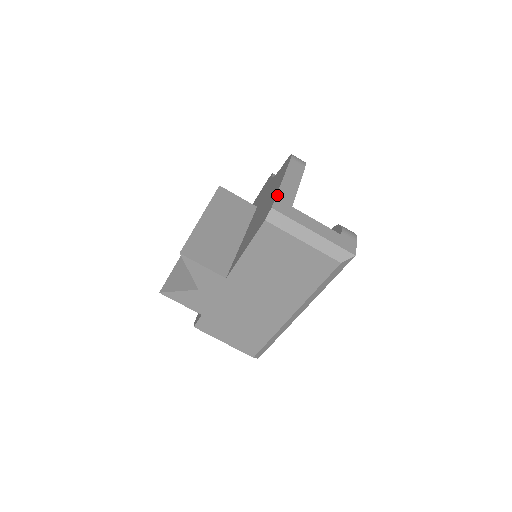
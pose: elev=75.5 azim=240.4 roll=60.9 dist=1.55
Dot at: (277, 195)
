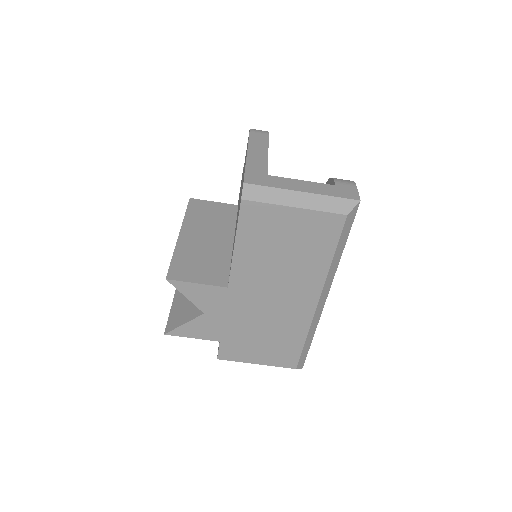
Dot at: (246, 169)
